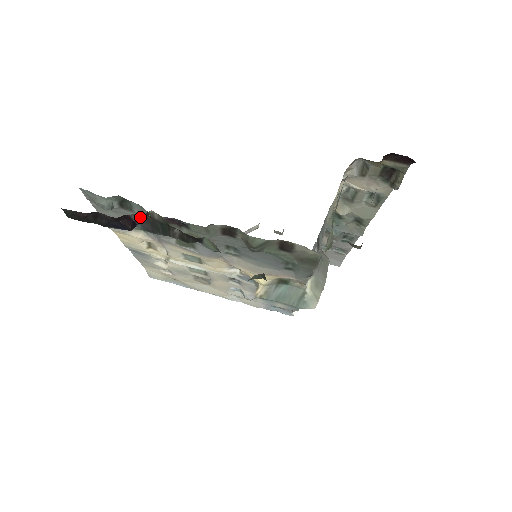
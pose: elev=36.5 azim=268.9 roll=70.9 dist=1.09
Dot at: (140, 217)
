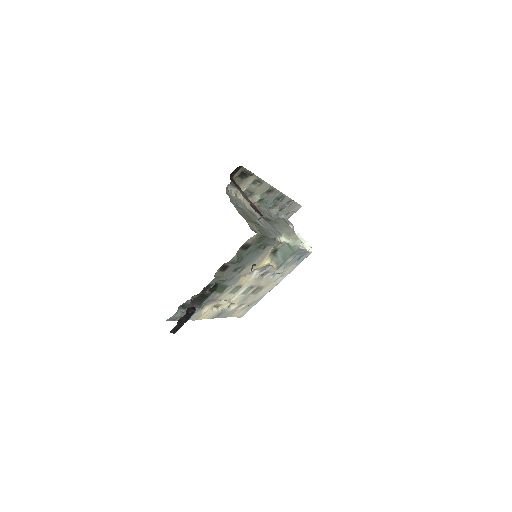
Dot at: (192, 304)
